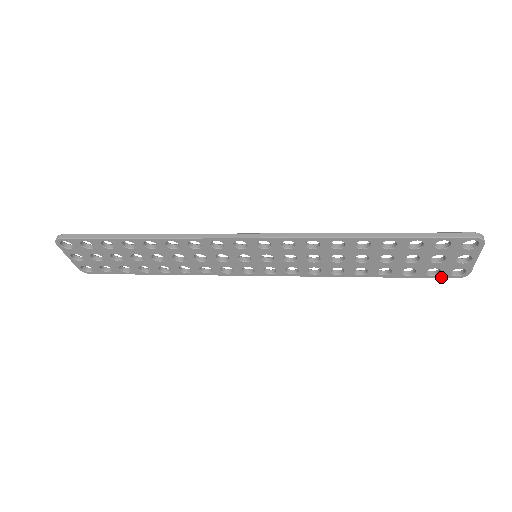
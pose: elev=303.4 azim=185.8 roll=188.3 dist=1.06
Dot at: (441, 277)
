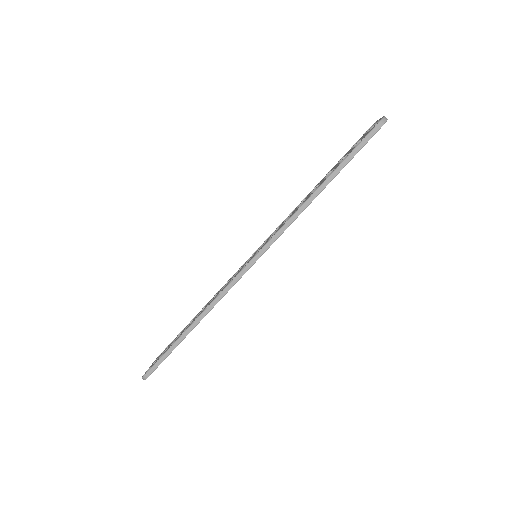
Dot at: occluded
